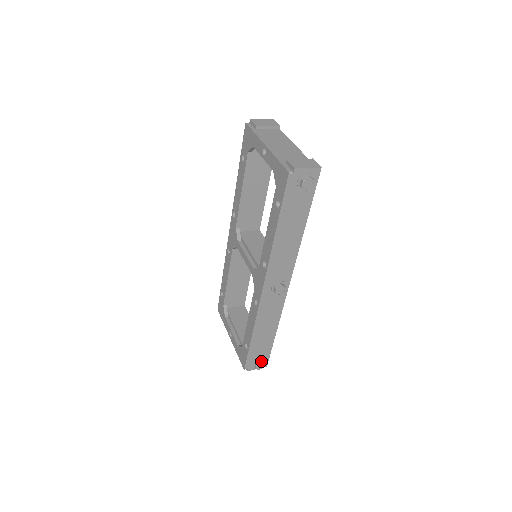
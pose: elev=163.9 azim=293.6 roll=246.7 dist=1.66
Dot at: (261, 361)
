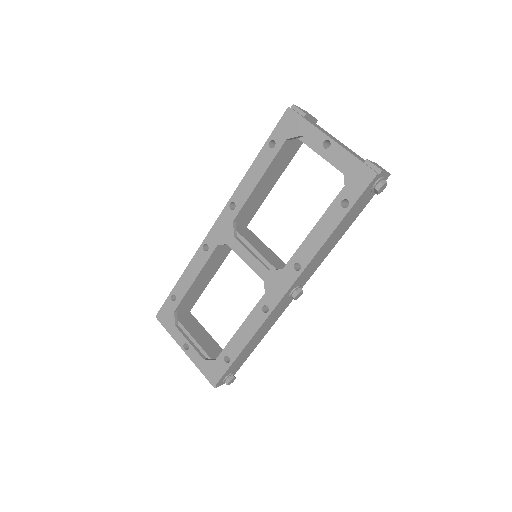
Dot at: (233, 375)
